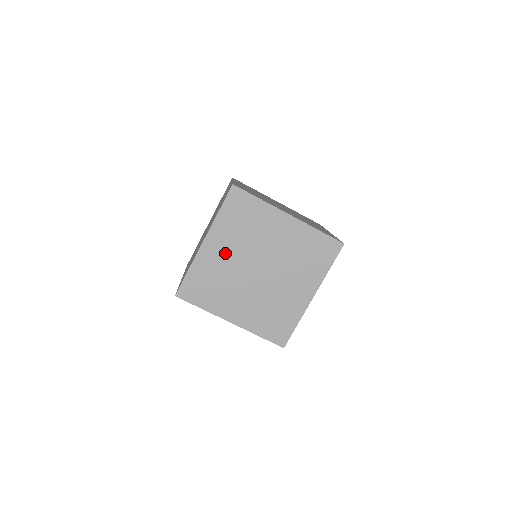
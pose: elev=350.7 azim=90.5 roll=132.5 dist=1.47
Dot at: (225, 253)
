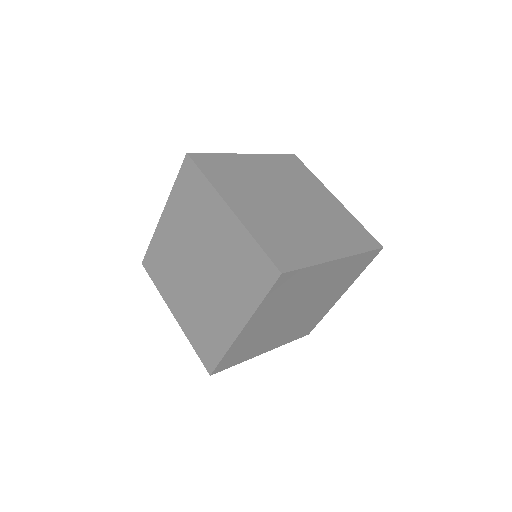
Dot at: (175, 234)
